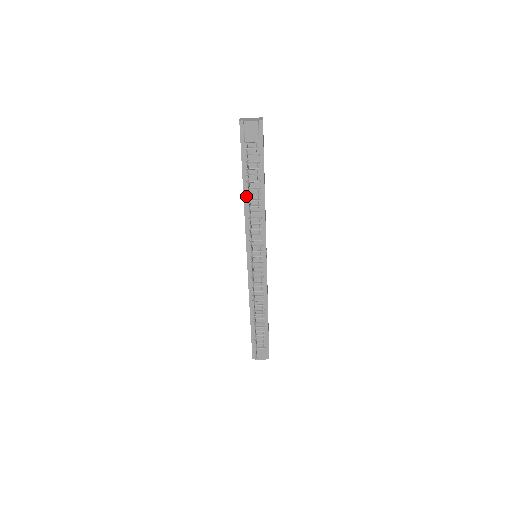
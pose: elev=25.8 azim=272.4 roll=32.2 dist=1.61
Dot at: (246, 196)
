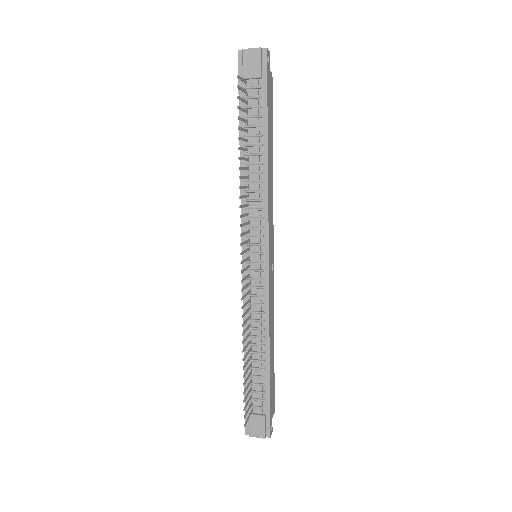
Dot at: occluded
